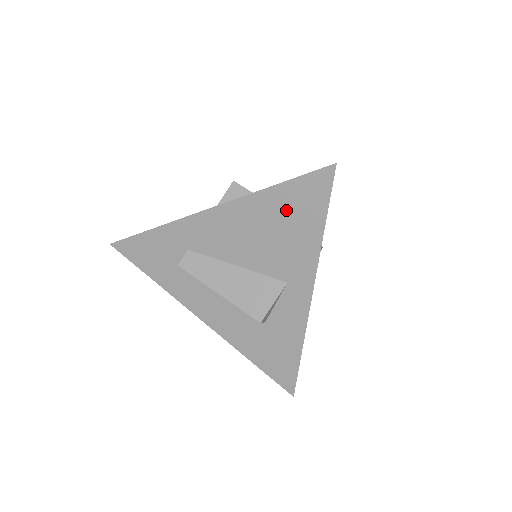
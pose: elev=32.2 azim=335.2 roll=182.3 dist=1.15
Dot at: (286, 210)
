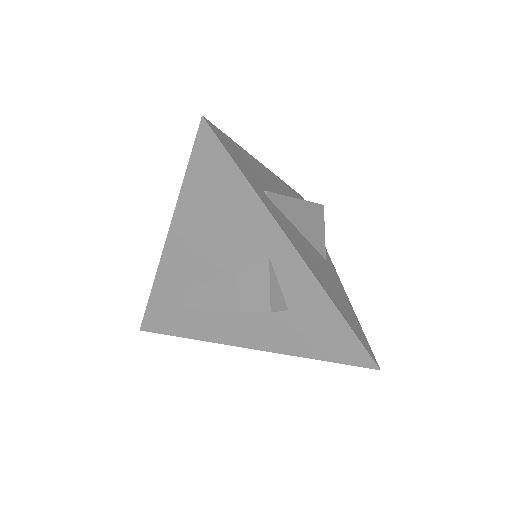
Dot at: (209, 192)
